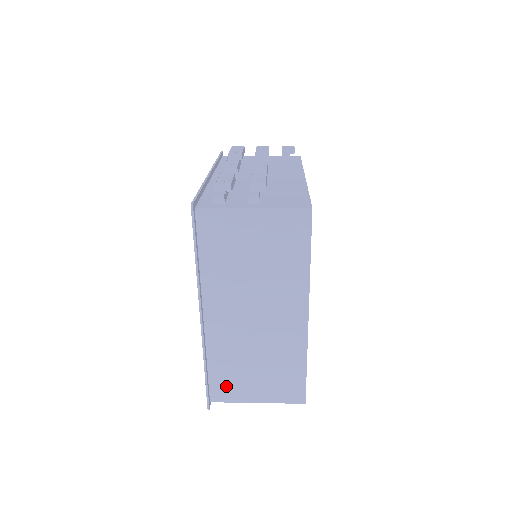
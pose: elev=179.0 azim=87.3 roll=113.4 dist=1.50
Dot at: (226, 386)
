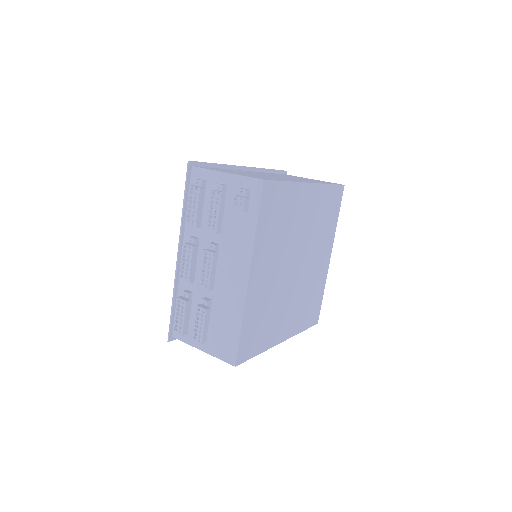
Dot at: occluded
